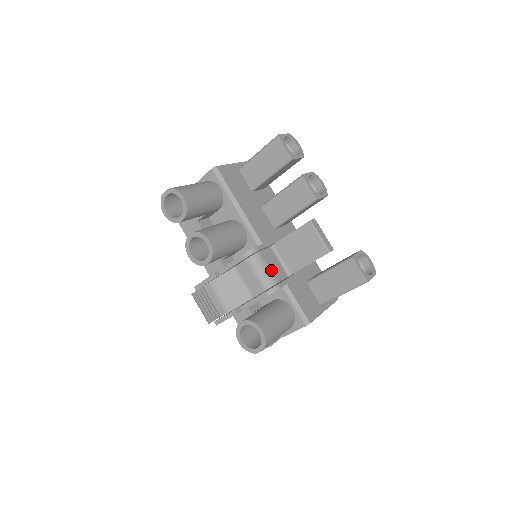
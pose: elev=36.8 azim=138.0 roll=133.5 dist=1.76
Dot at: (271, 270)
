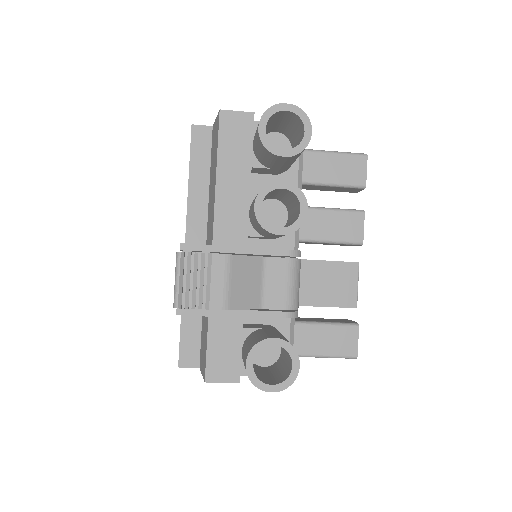
Dot at: occluded
